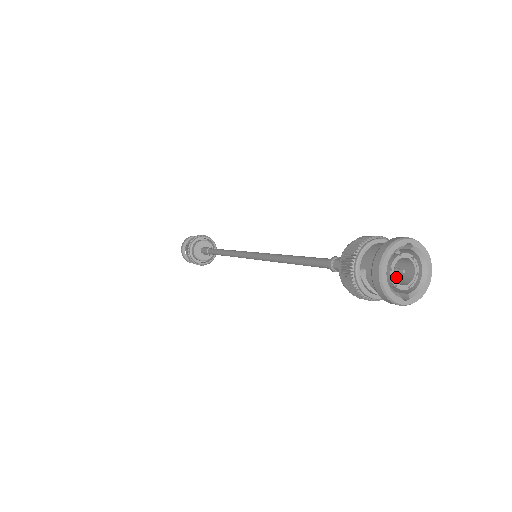
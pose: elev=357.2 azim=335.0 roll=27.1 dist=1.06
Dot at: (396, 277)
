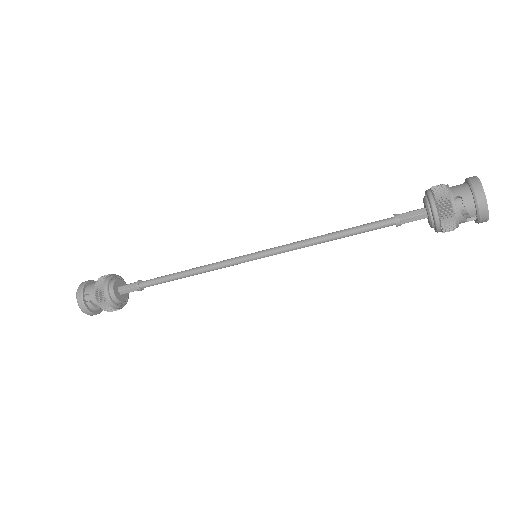
Dot at: occluded
